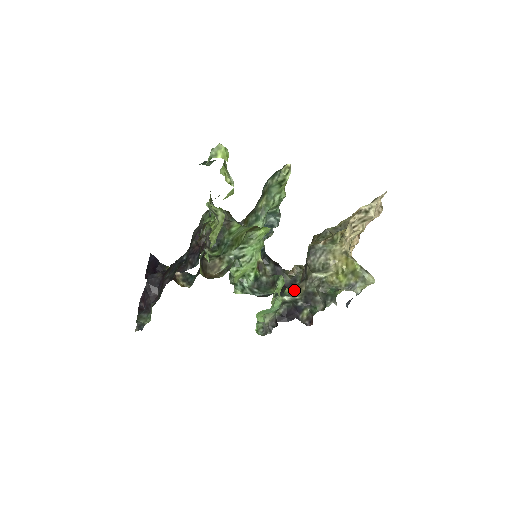
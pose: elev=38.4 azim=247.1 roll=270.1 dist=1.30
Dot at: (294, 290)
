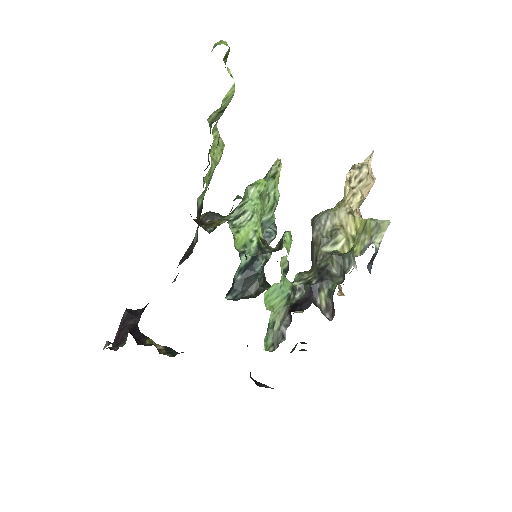
Dot at: (304, 273)
